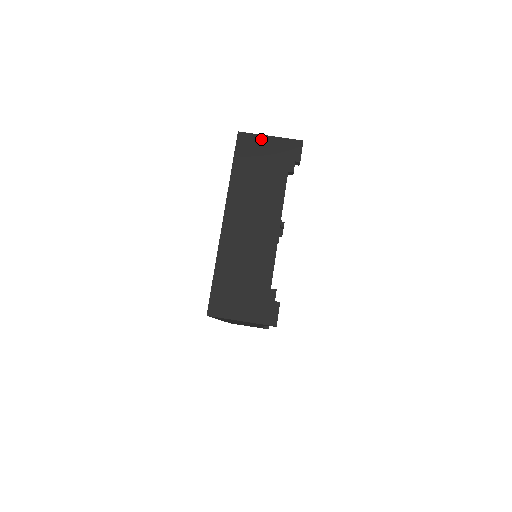
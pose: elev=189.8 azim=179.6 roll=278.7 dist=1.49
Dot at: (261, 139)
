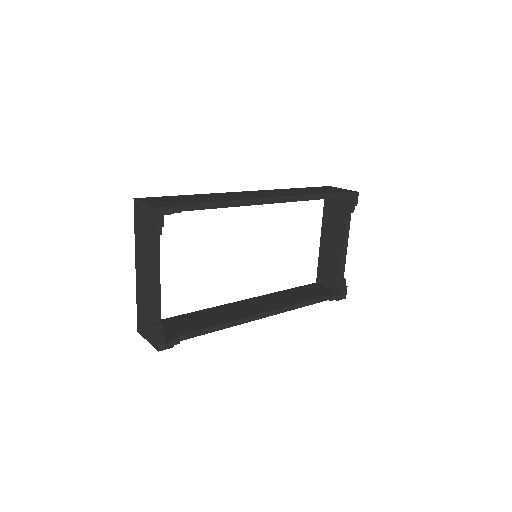
Dot at: (141, 205)
